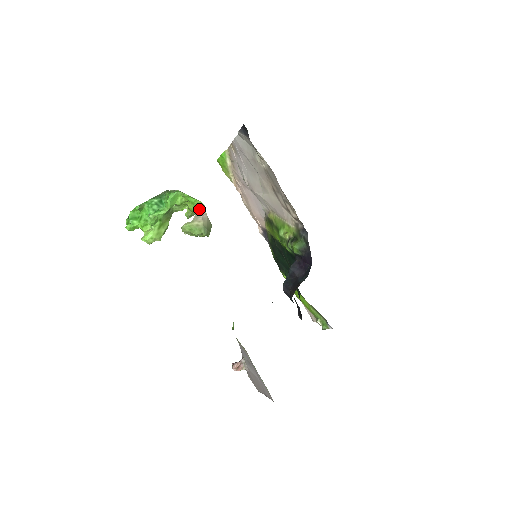
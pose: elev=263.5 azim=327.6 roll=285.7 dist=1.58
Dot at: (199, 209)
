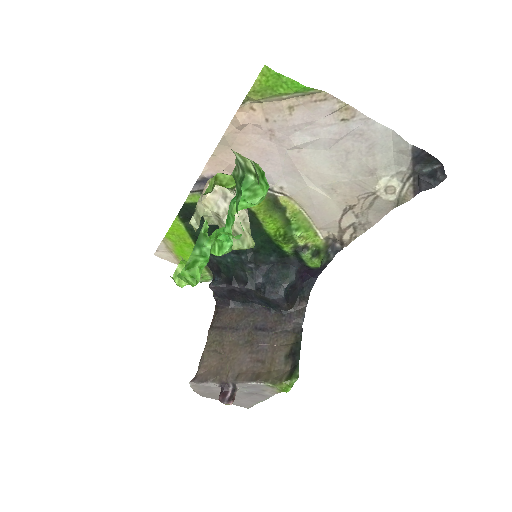
Dot at: occluded
